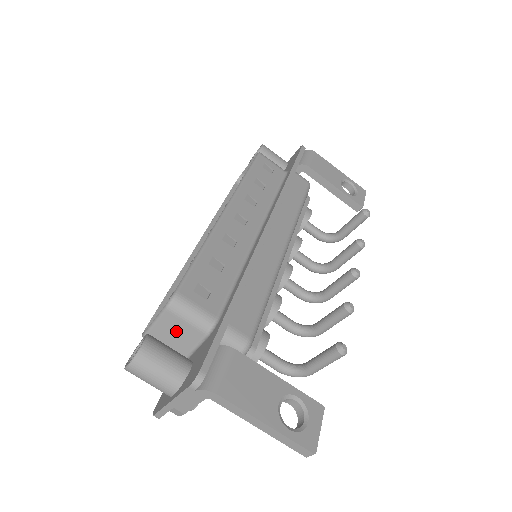
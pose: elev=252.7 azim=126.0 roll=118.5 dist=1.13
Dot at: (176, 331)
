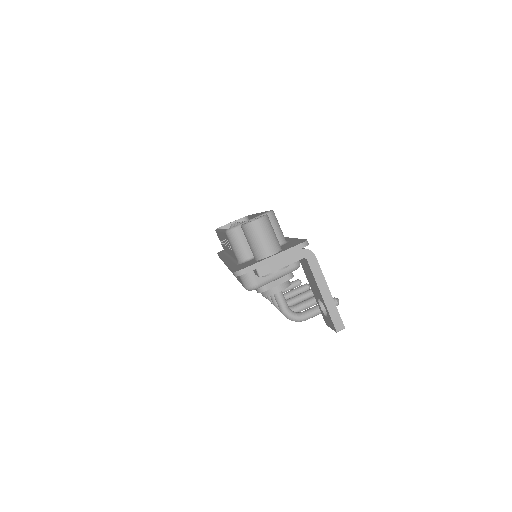
Dot at: occluded
